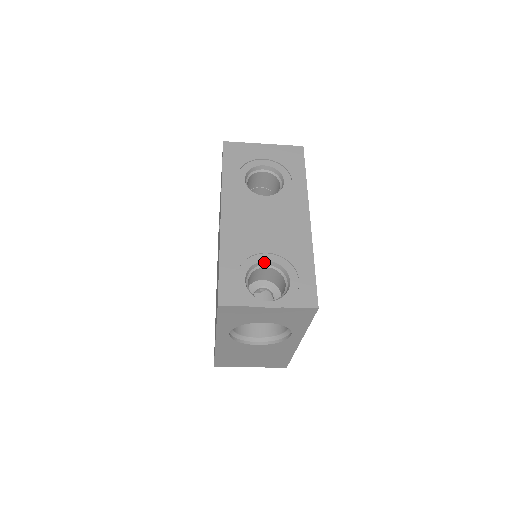
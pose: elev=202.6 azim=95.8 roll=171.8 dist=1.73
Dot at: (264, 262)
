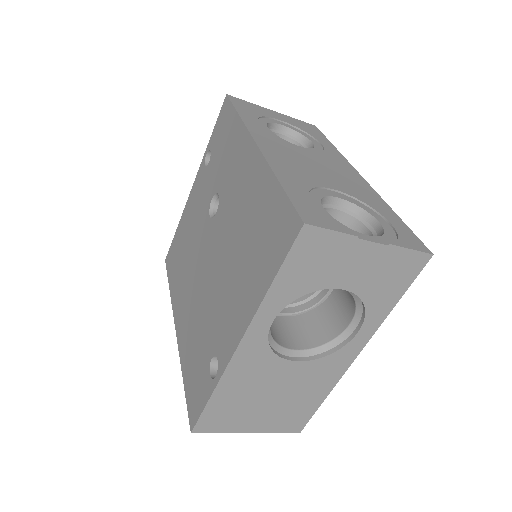
Dot at: (334, 199)
